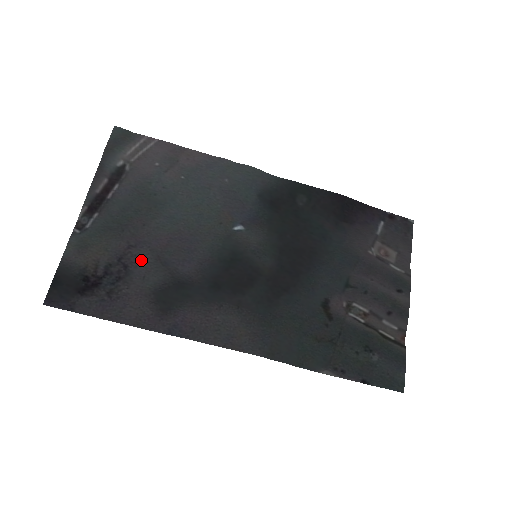
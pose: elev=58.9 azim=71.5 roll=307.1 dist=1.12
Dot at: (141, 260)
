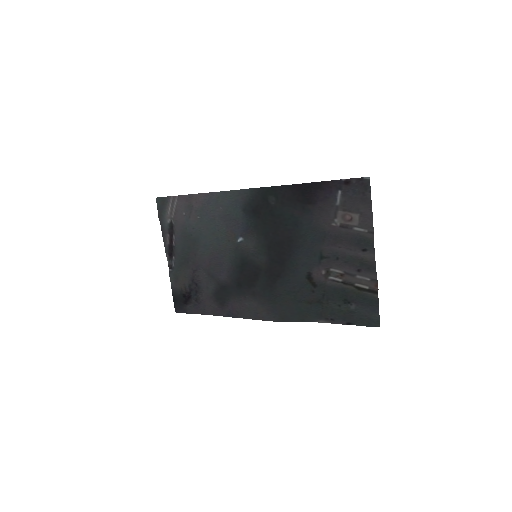
Dot at: (202, 278)
